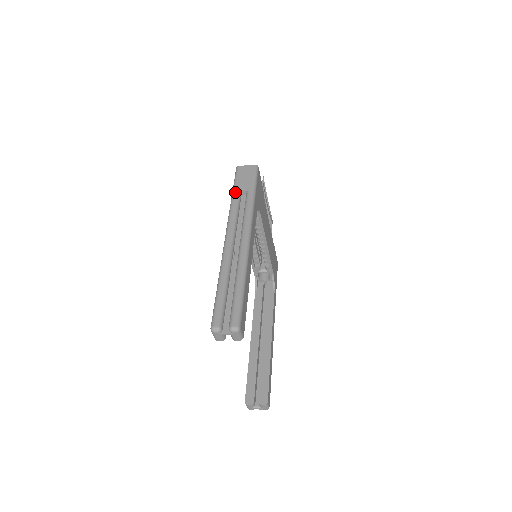
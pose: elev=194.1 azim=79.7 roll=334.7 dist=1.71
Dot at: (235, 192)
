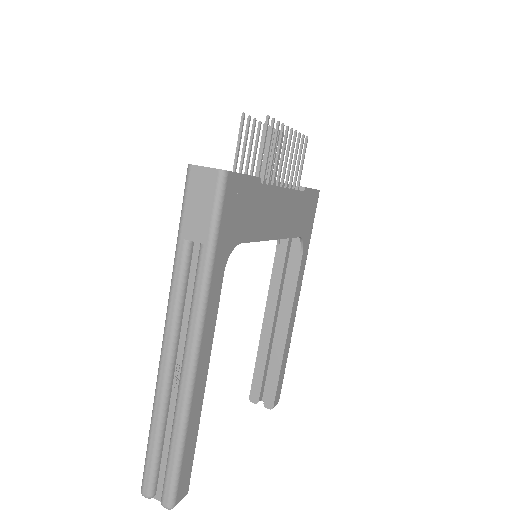
Dot at: (180, 241)
